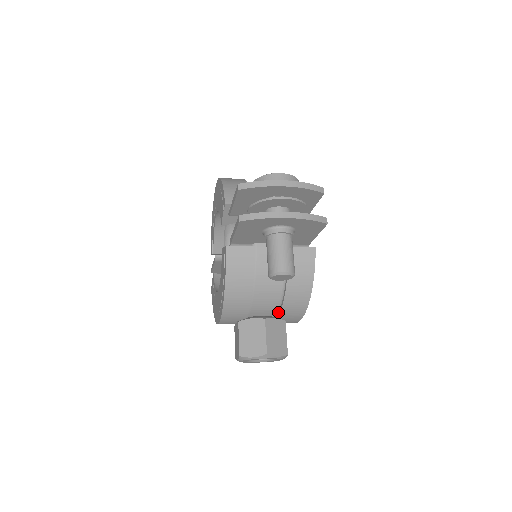
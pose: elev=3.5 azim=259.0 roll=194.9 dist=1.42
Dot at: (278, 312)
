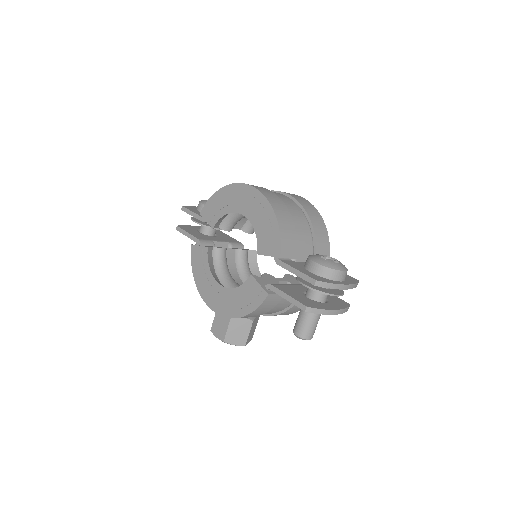
Dot at: occluded
